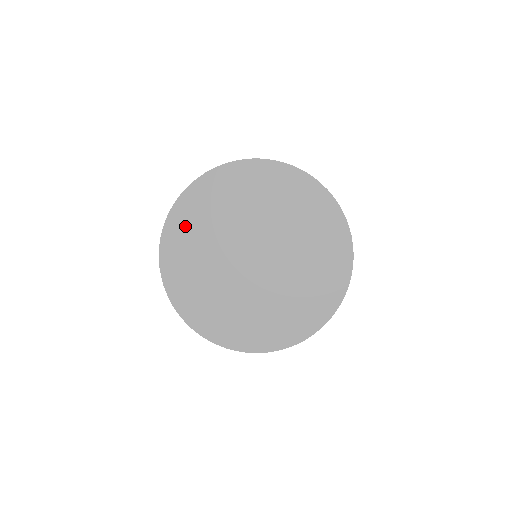
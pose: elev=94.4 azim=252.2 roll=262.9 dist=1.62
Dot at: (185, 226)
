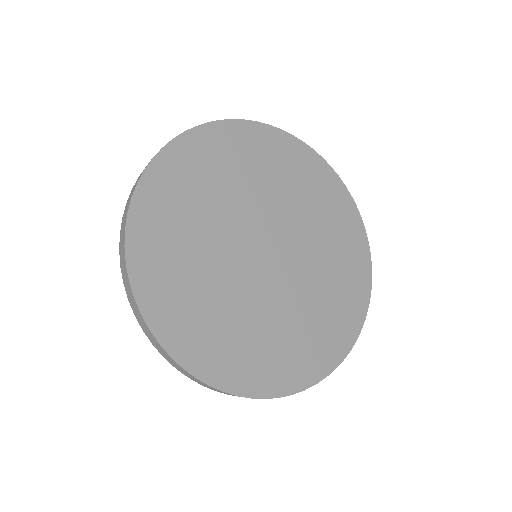
Dot at: (193, 164)
